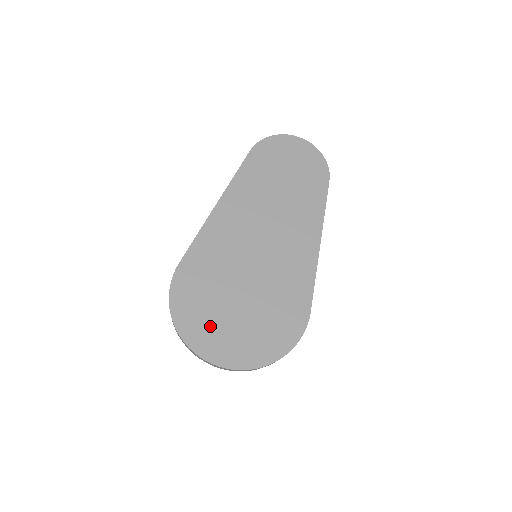
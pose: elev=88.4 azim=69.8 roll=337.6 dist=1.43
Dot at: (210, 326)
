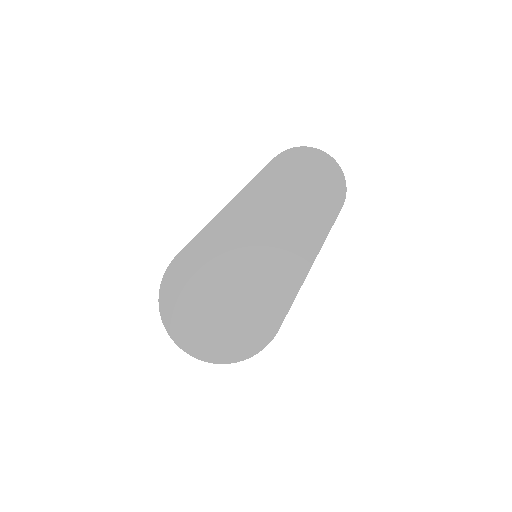
Dot at: (188, 317)
